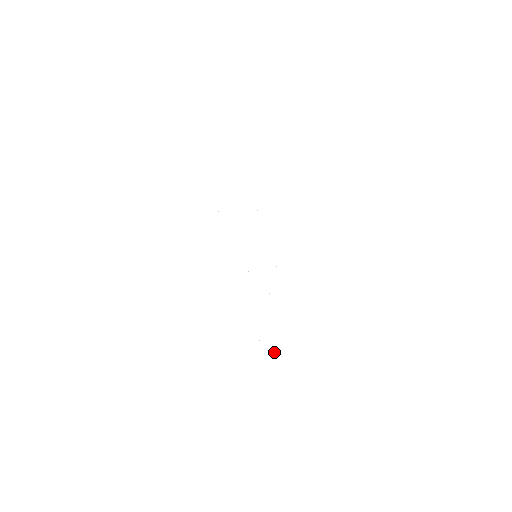
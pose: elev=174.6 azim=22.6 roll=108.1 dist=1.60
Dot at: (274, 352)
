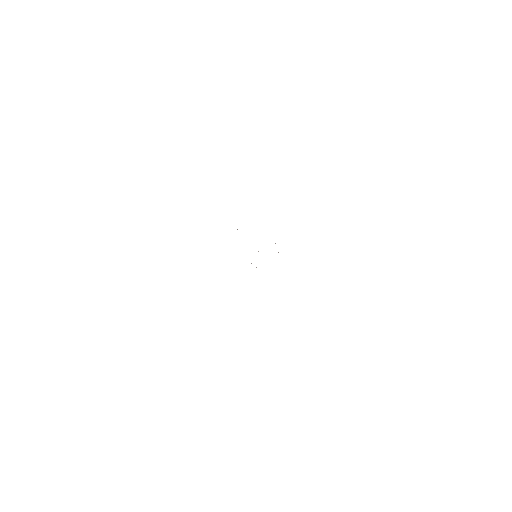
Dot at: occluded
